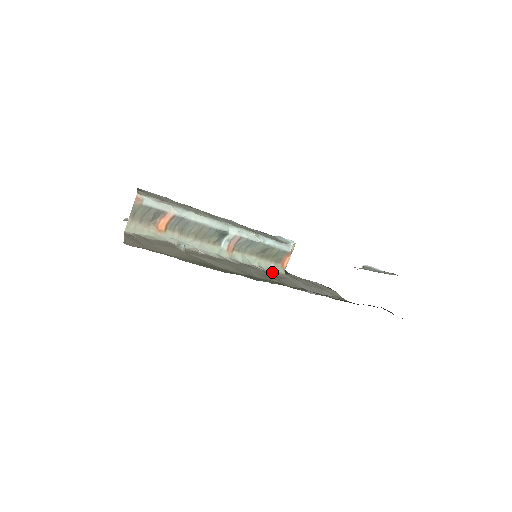
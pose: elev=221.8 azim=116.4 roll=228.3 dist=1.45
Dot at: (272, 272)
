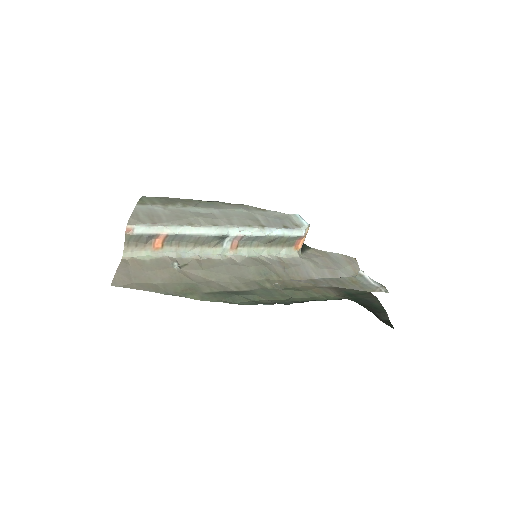
Dot at: (283, 258)
